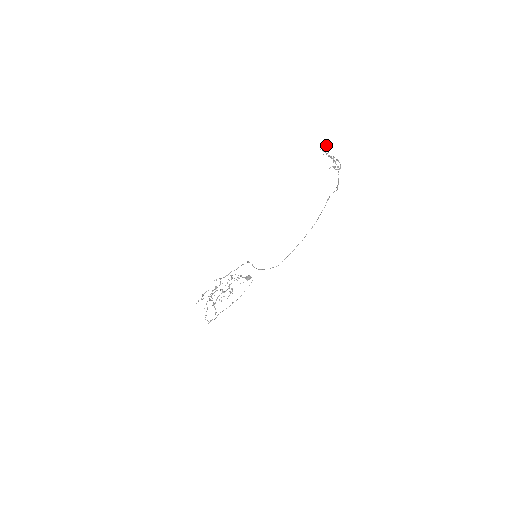
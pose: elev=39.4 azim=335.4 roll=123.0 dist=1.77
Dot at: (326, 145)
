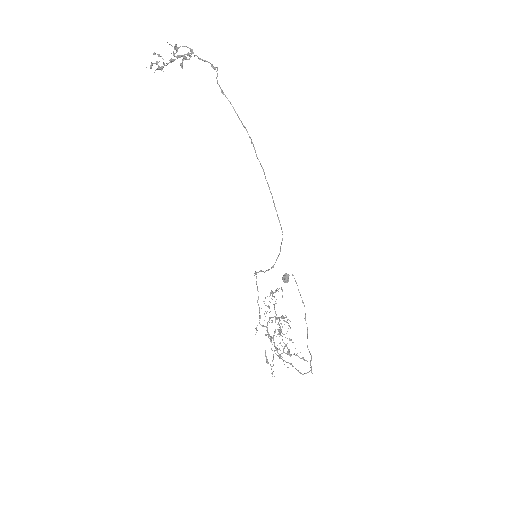
Dot at: (156, 62)
